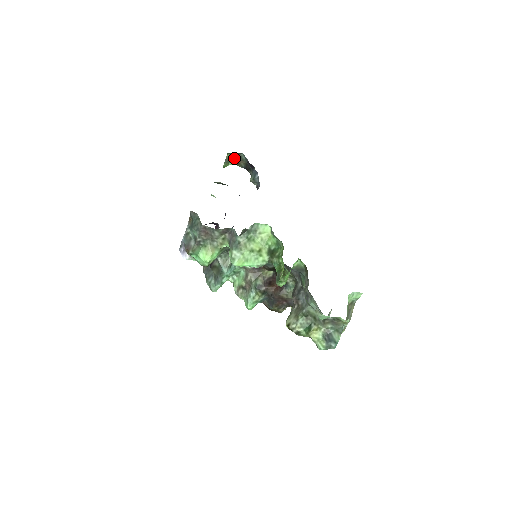
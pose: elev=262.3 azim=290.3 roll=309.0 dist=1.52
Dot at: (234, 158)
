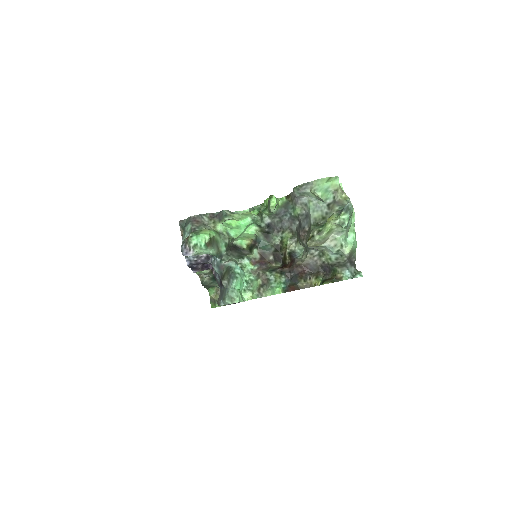
Dot at: (217, 299)
